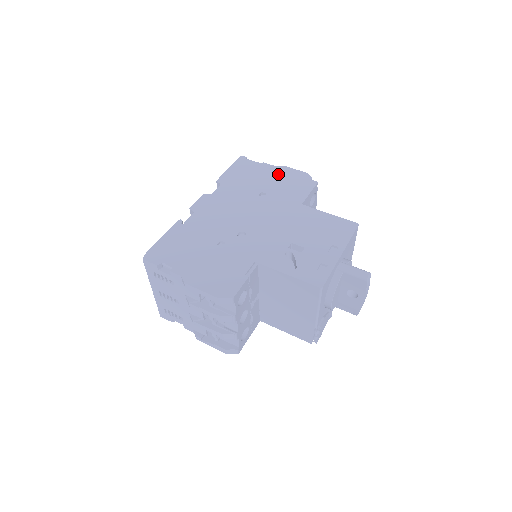
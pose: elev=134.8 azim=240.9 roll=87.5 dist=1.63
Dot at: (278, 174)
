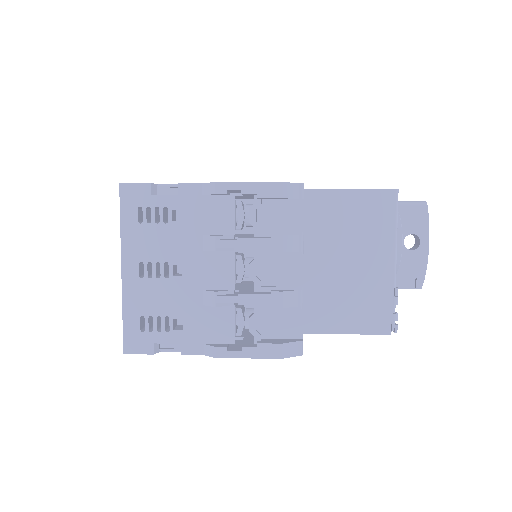
Dot at: occluded
